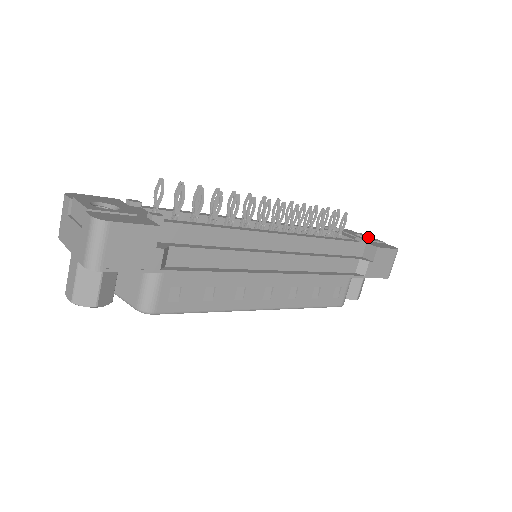
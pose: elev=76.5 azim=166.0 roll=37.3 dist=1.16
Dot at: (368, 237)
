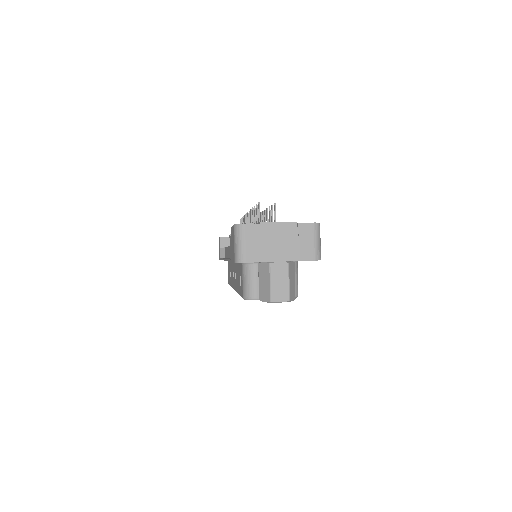
Dot at: occluded
